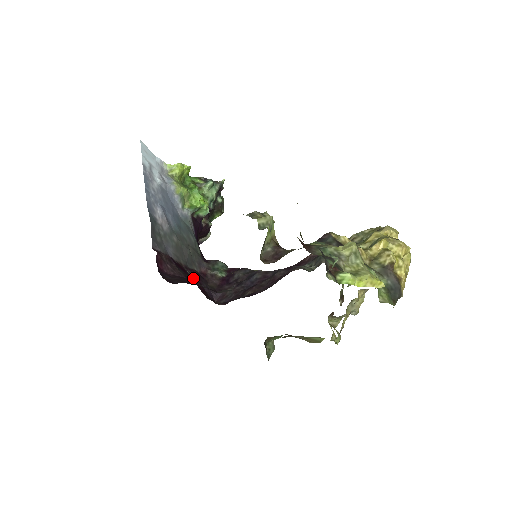
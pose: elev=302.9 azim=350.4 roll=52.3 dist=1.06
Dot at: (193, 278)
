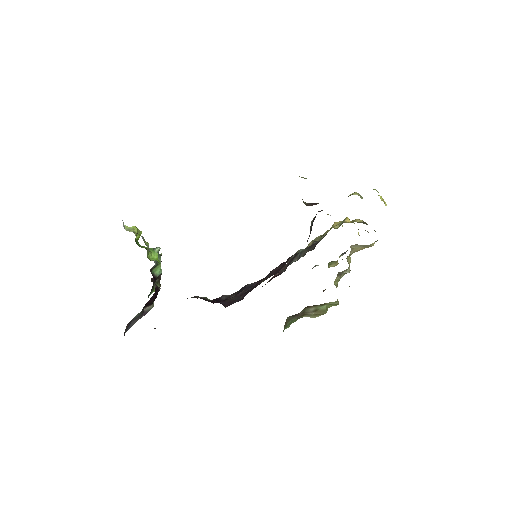
Dot at: occluded
